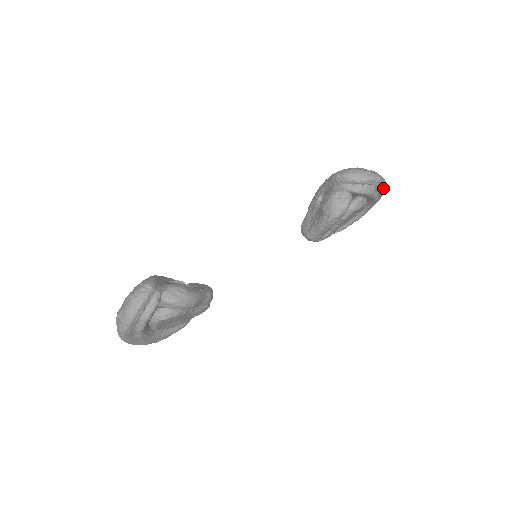
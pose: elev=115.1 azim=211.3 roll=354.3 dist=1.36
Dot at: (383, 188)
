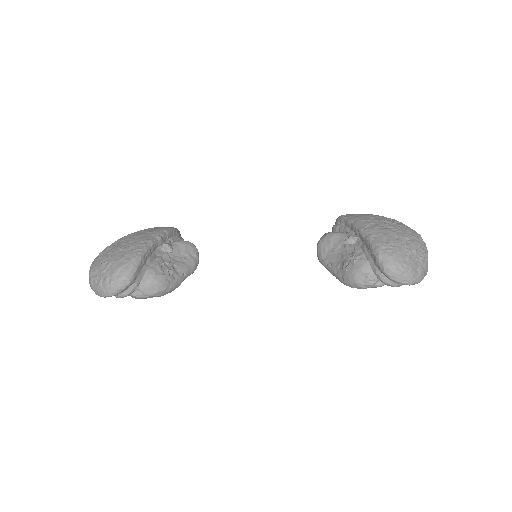
Dot at: occluded
